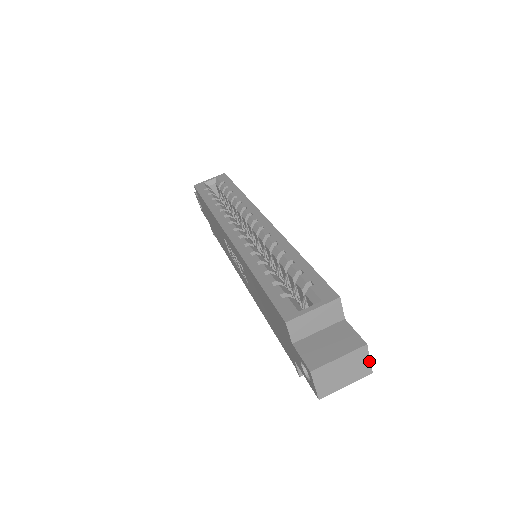
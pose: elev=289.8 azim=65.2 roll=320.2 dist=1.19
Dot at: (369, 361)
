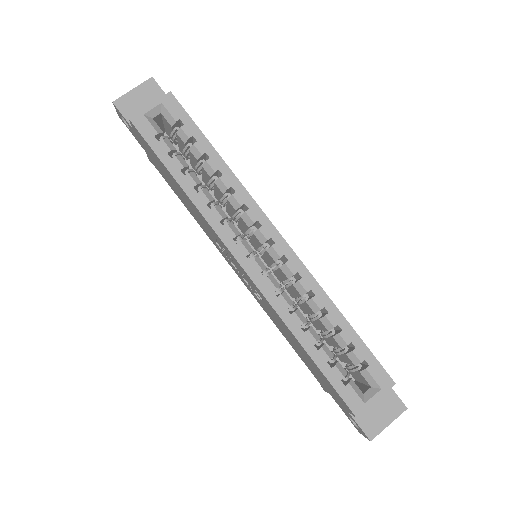
Dot at: occluded
